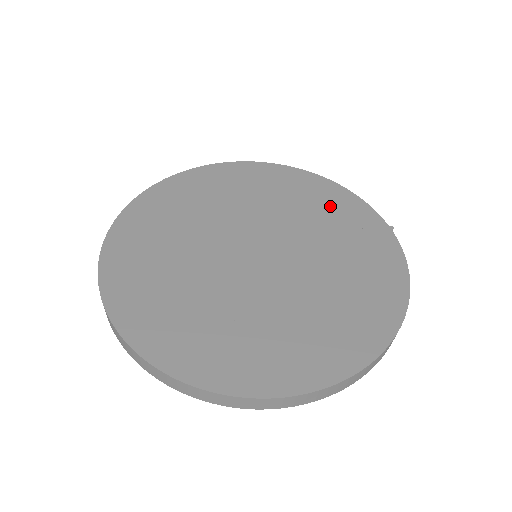
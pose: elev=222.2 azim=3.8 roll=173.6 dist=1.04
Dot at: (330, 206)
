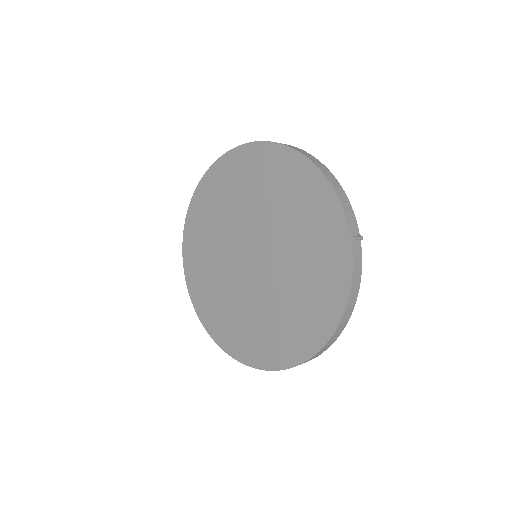
Dot at: (308, 206)
